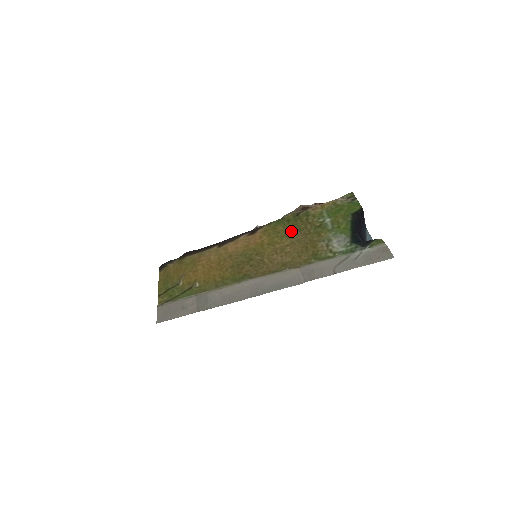
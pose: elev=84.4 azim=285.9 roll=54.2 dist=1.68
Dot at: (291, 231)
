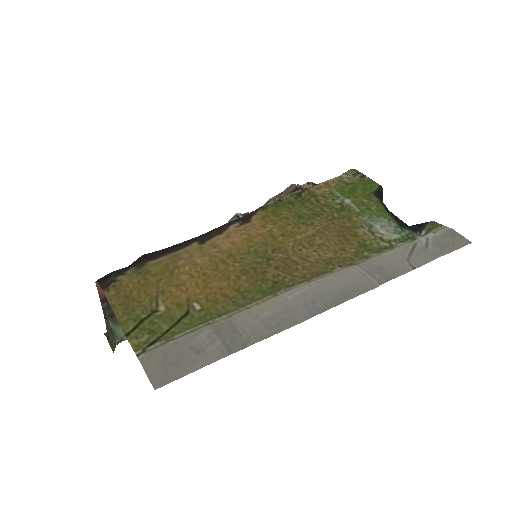
Dot at: (305, 216)
